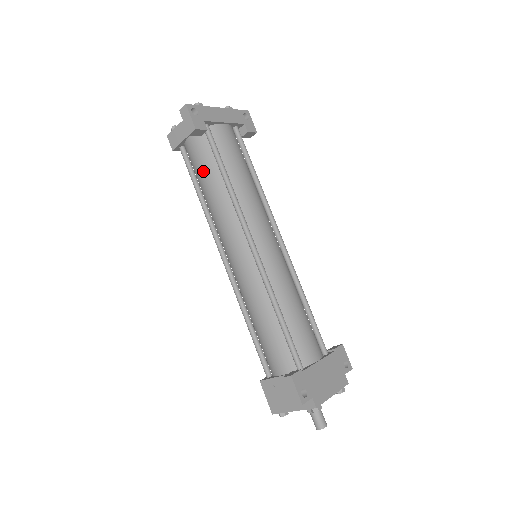
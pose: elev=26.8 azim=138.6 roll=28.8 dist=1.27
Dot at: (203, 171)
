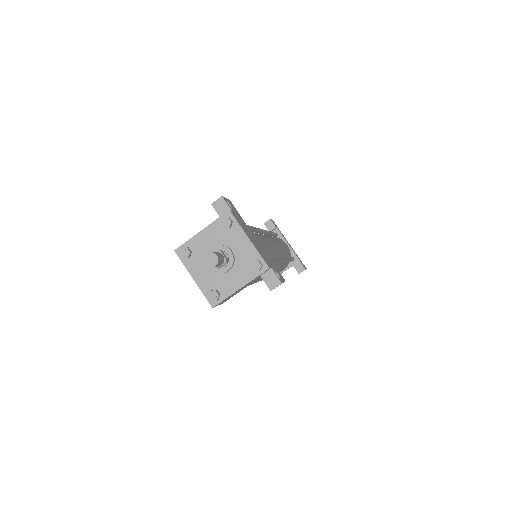
Dot at: occluded
